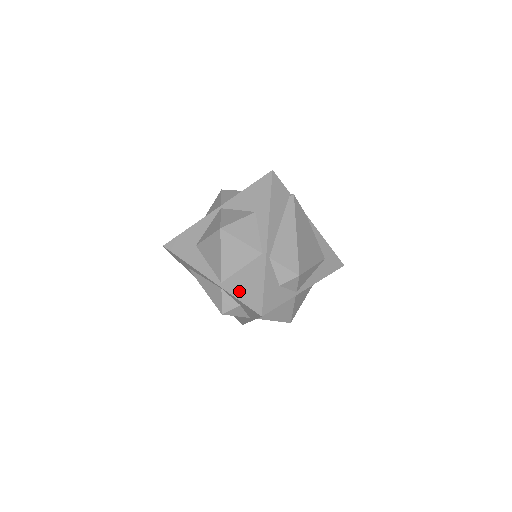
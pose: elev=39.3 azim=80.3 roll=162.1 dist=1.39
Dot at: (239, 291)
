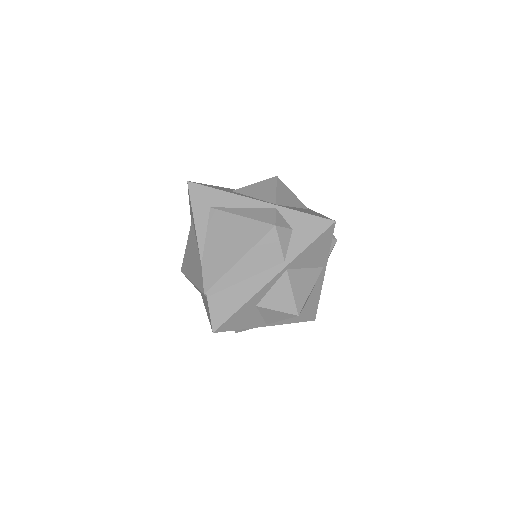
Dot at: (300, 210)
